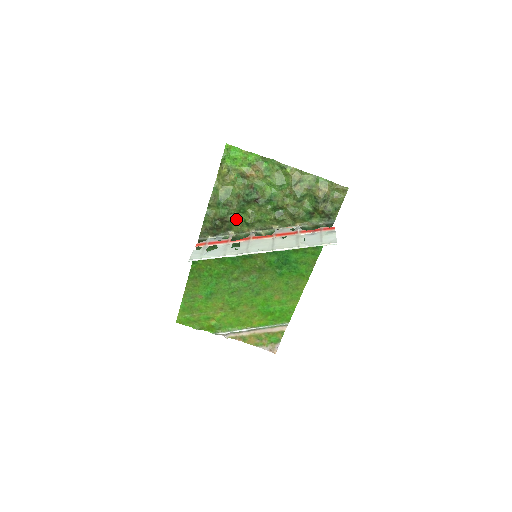
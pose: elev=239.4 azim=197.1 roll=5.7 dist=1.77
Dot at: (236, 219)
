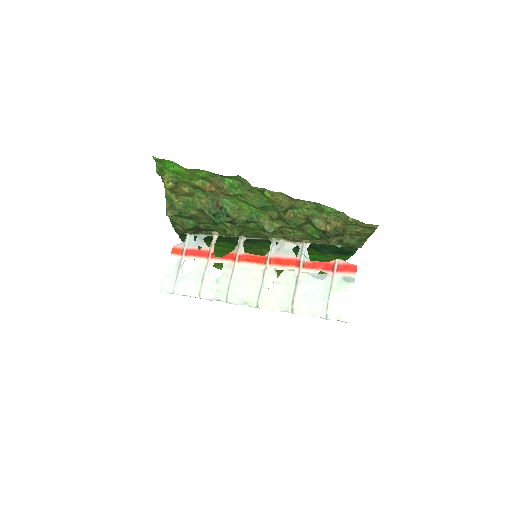
Dot at: (213, 227)
